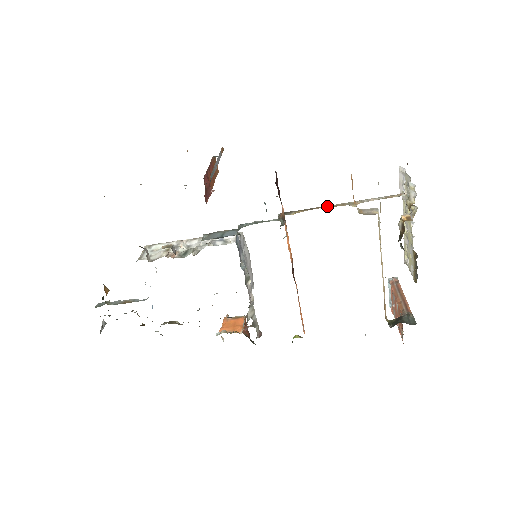
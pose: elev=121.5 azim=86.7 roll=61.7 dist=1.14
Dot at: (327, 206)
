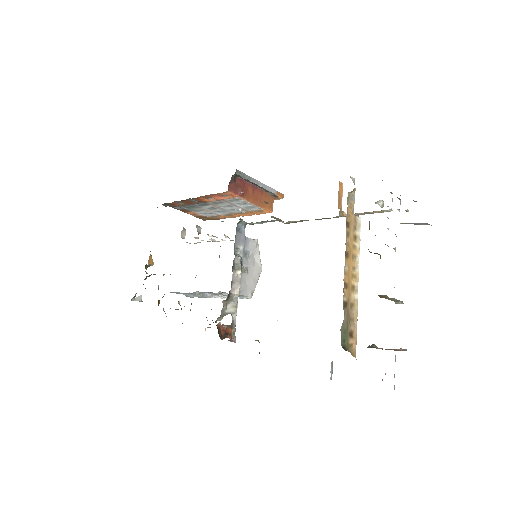
Dot at: occluded
